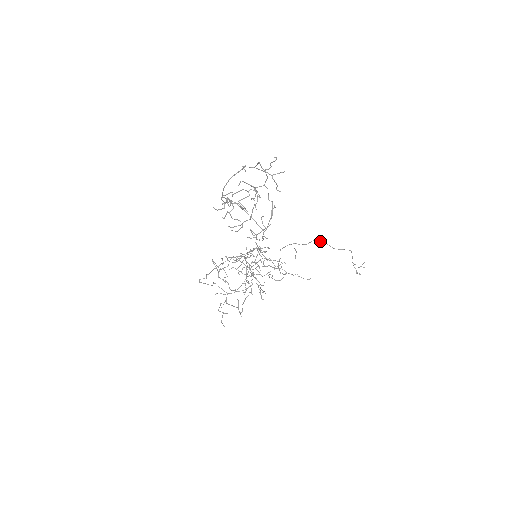
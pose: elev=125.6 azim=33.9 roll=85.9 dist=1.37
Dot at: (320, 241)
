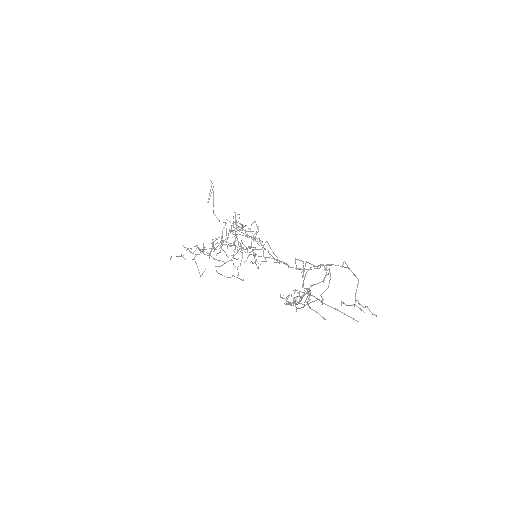
Dot at: occluded
